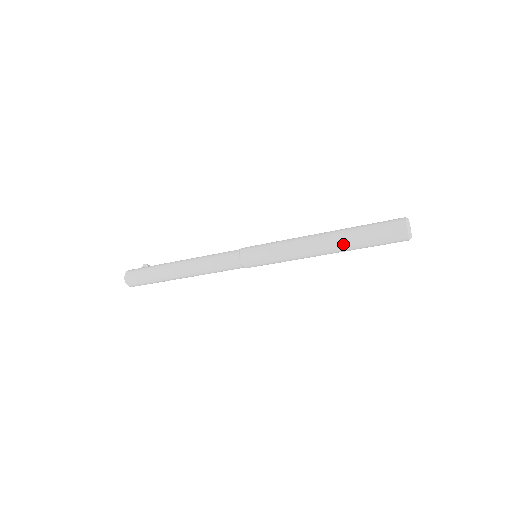
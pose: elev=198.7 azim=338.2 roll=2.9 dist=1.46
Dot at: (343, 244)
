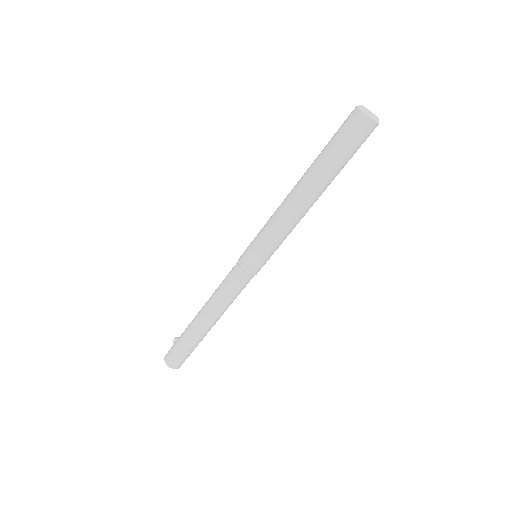
Dot at: (320, 181)
